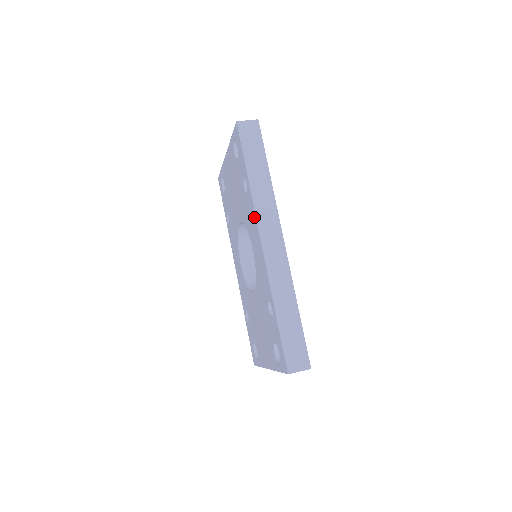
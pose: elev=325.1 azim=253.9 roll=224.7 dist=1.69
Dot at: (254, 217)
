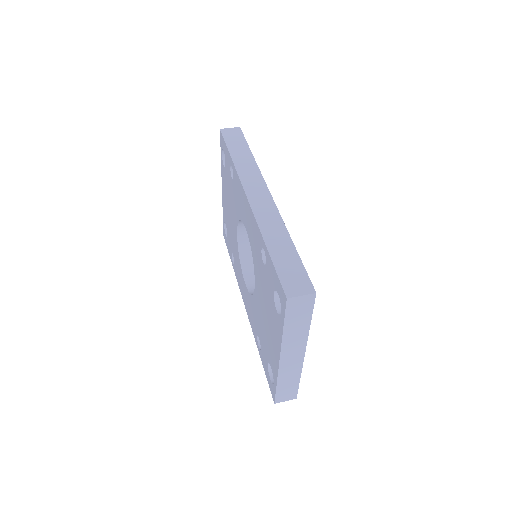
Dot at: (239, 184)
